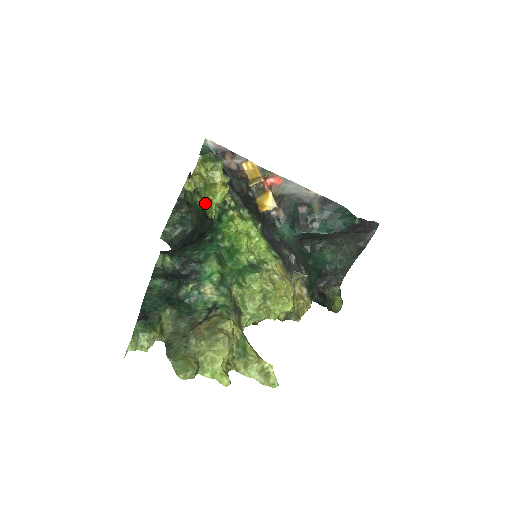
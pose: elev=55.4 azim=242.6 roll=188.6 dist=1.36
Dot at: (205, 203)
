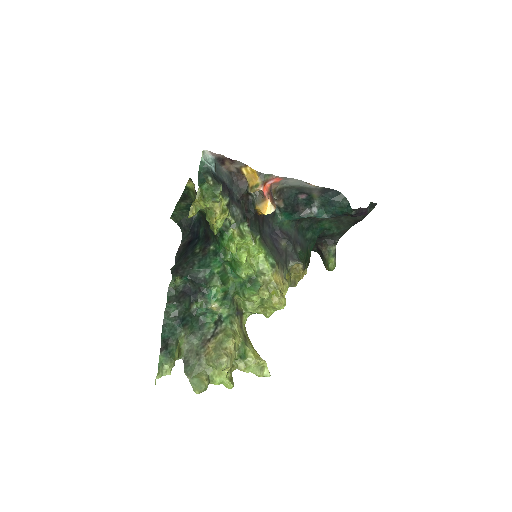
Dot at: occluded
